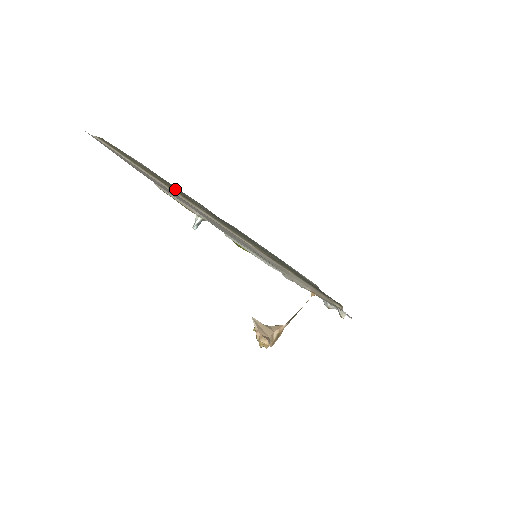
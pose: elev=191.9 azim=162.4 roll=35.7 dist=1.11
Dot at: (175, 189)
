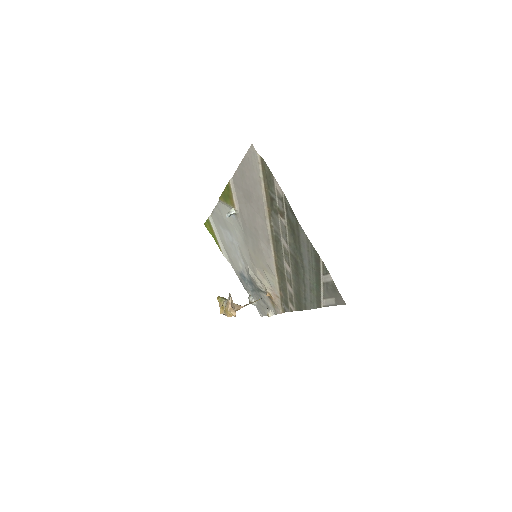
Dot at: (270, 206)
